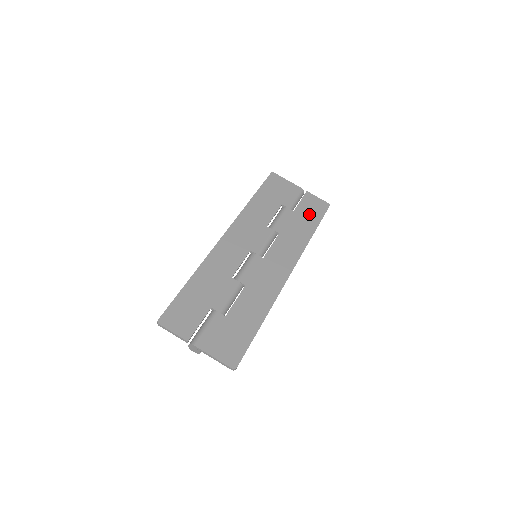
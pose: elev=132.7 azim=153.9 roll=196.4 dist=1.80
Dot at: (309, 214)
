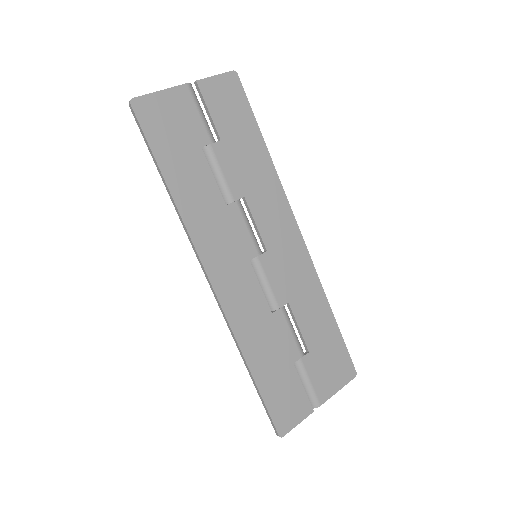
Dot at: (236, 122)
